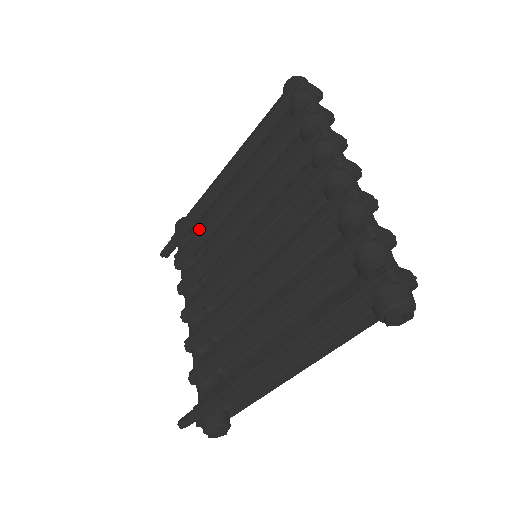
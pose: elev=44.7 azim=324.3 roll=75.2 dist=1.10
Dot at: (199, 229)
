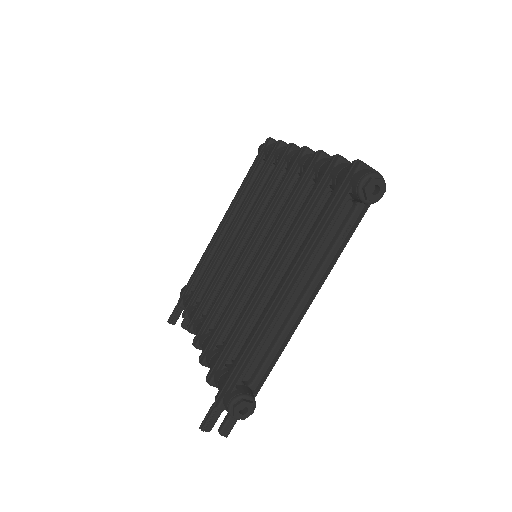
Dot at: (203, 274)
